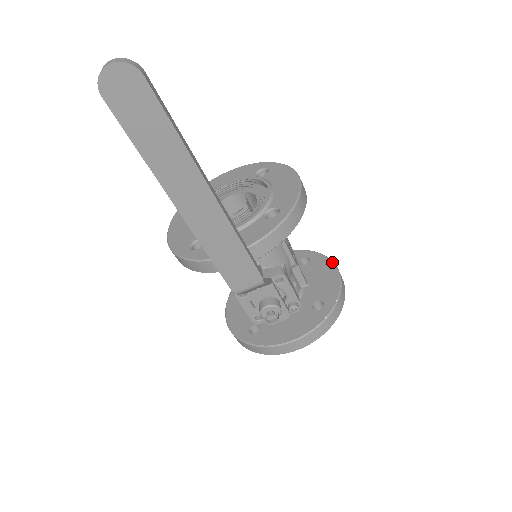
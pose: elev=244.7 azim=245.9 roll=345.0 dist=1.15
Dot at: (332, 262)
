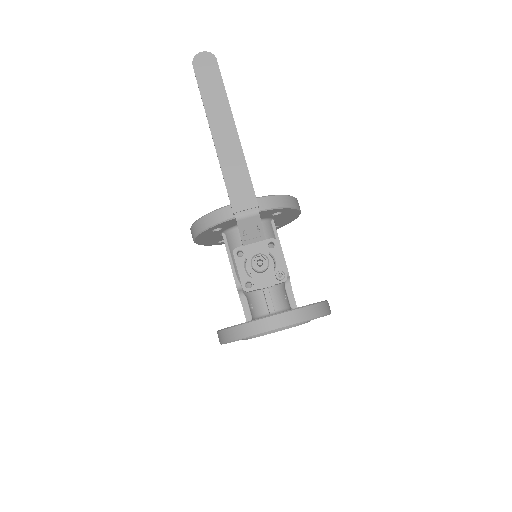
Dot at: occluded
